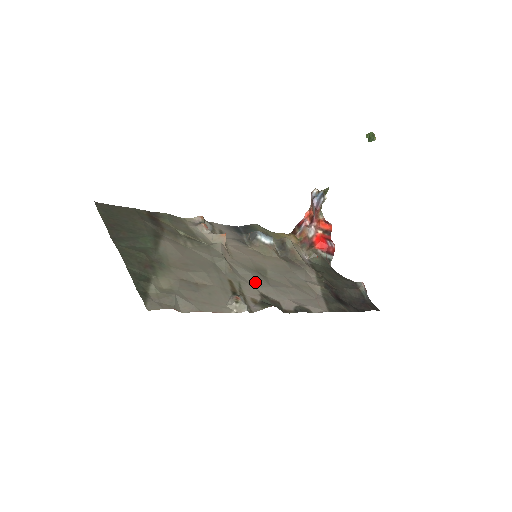
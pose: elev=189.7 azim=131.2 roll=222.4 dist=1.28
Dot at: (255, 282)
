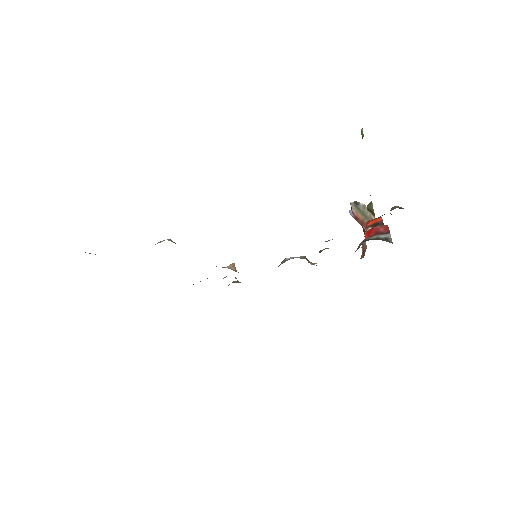
Dot at: occluded
